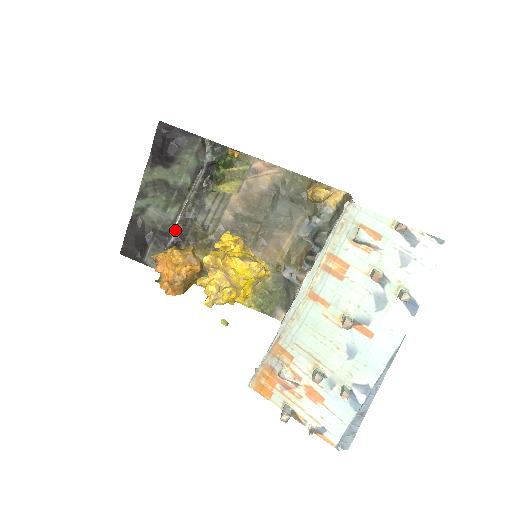
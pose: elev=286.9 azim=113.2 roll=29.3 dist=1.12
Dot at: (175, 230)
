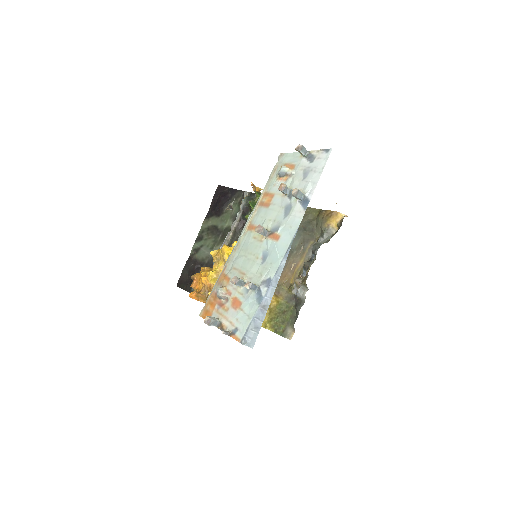
Dot at: occluded
